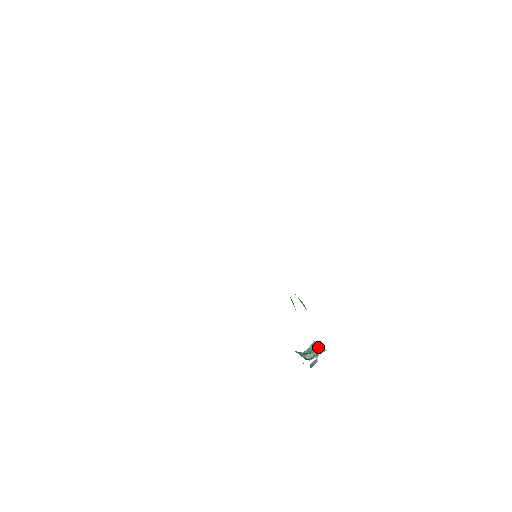
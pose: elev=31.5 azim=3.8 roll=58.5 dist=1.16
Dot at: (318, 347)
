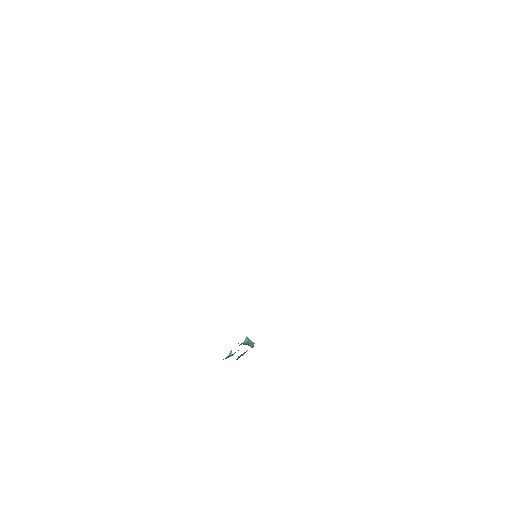
Dot at: (250, 340)
